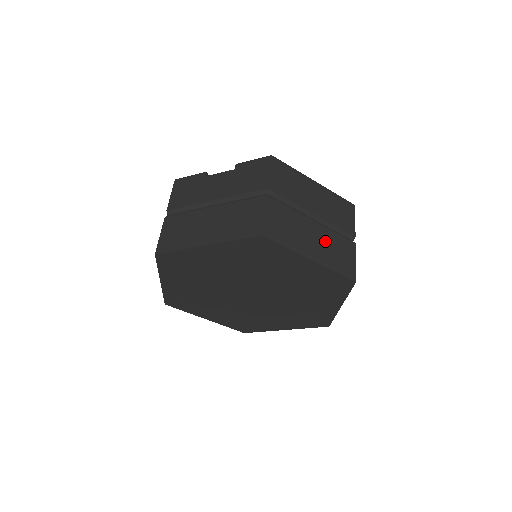
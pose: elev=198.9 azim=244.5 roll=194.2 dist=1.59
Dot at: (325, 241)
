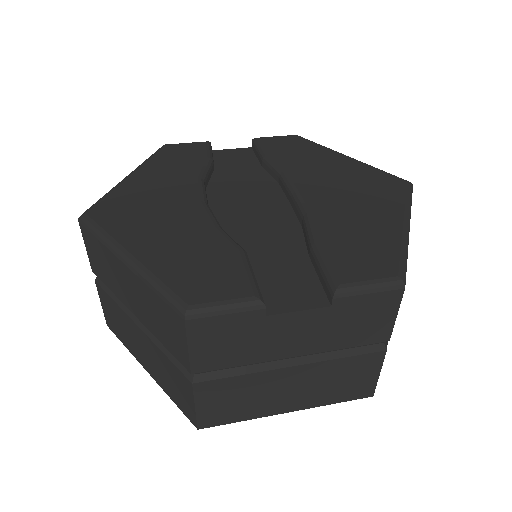
Dot at: occluded
